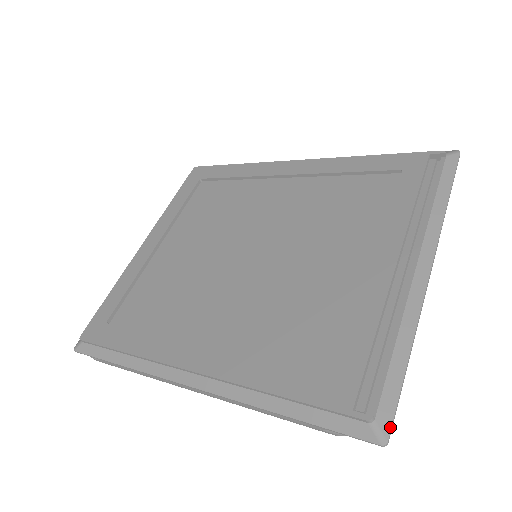
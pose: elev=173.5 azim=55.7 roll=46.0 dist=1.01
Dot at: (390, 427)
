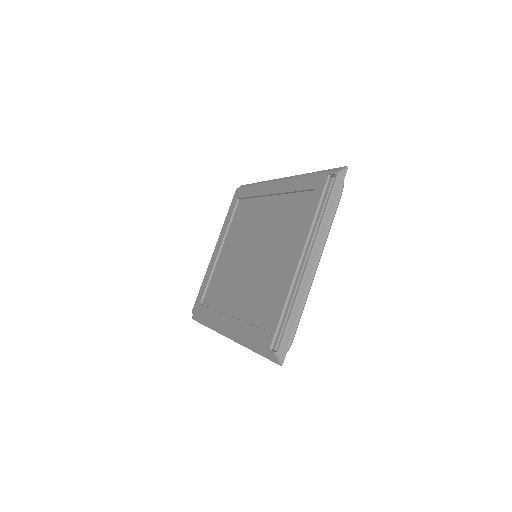
Dot at: (283, 356)
